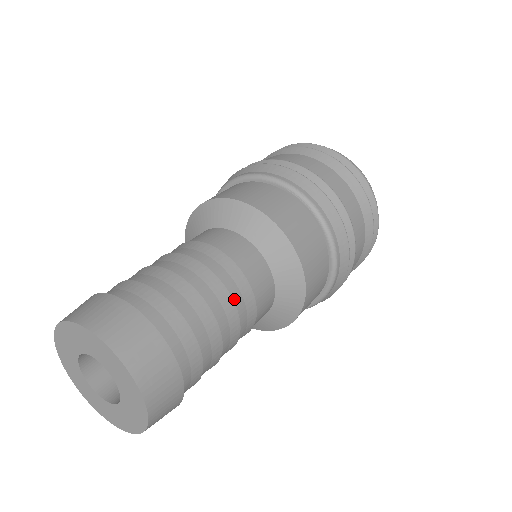
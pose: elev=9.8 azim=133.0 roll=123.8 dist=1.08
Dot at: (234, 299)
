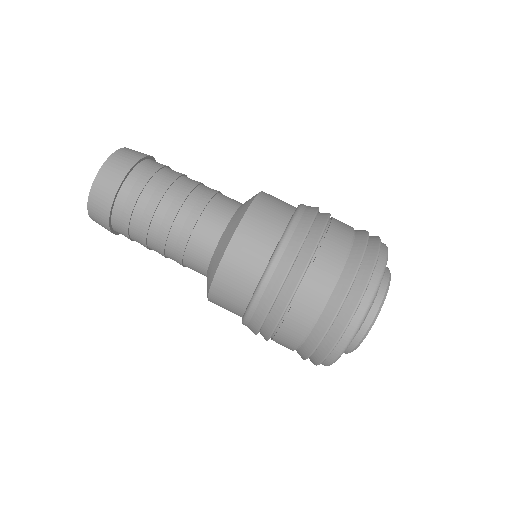
Dot at: (174, 227)
